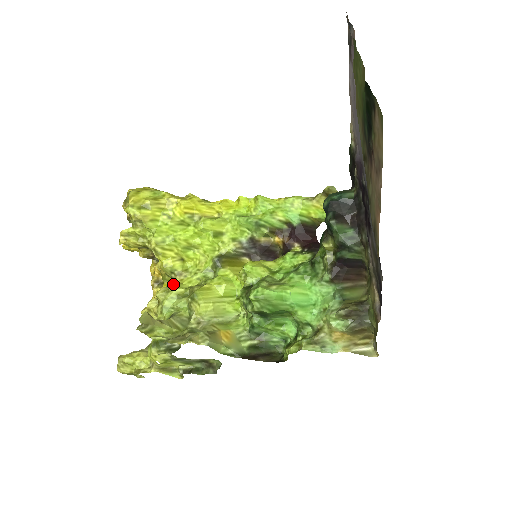
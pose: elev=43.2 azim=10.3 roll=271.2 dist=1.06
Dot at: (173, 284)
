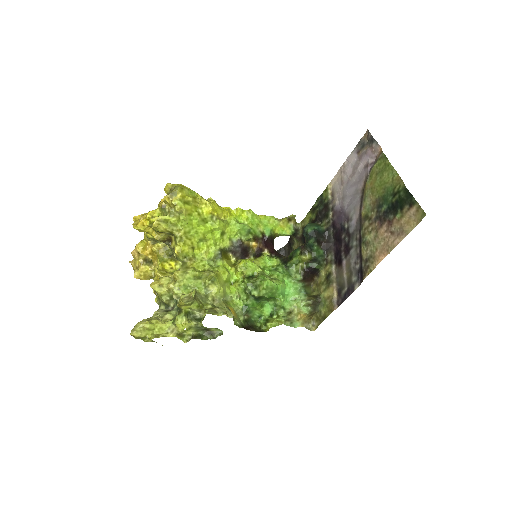
Dot at: (187, 267)
